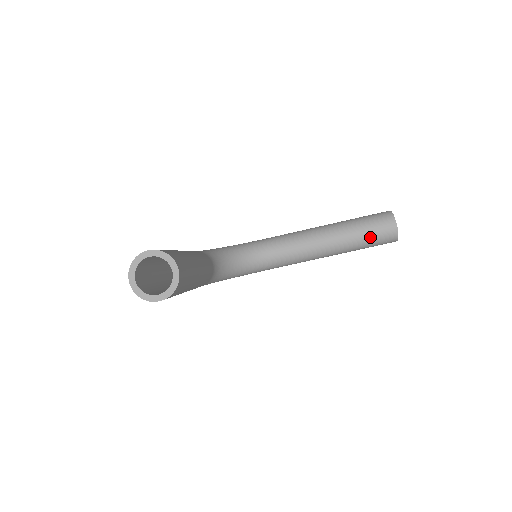
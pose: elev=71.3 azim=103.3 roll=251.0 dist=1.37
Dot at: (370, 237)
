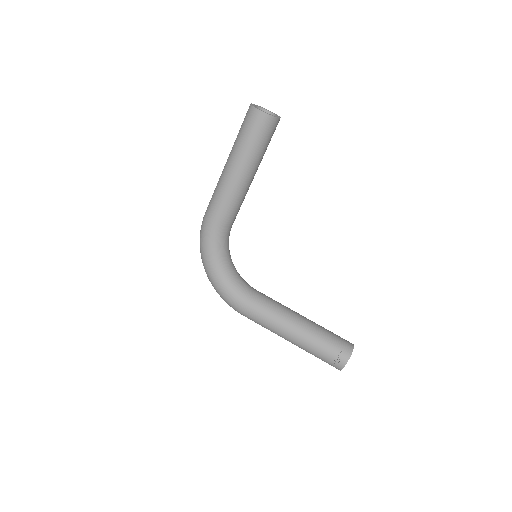
Dot at: (330, 337)
